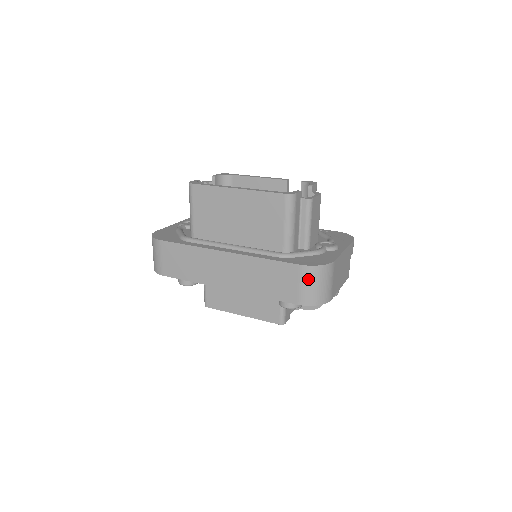
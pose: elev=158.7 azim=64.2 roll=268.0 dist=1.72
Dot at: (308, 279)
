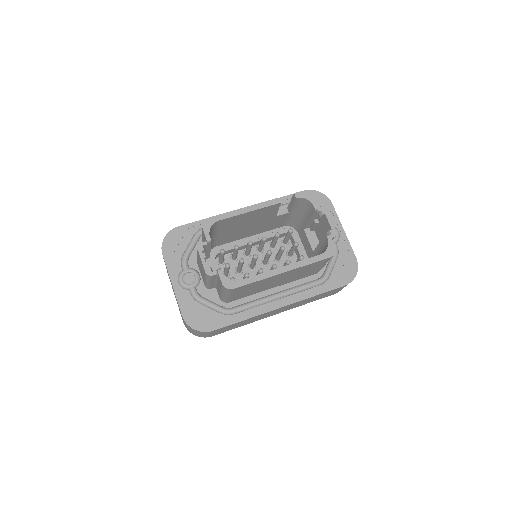
Dot at: occluded
